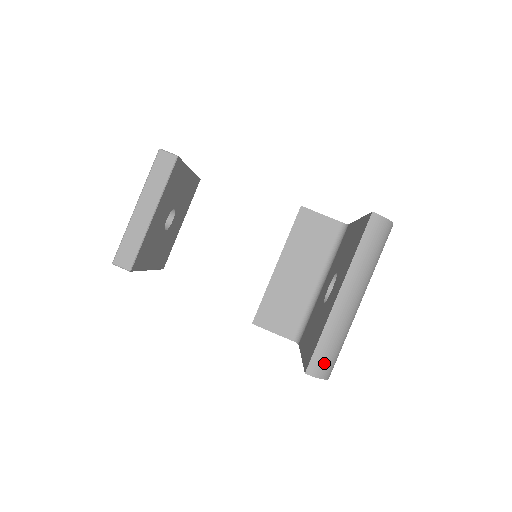
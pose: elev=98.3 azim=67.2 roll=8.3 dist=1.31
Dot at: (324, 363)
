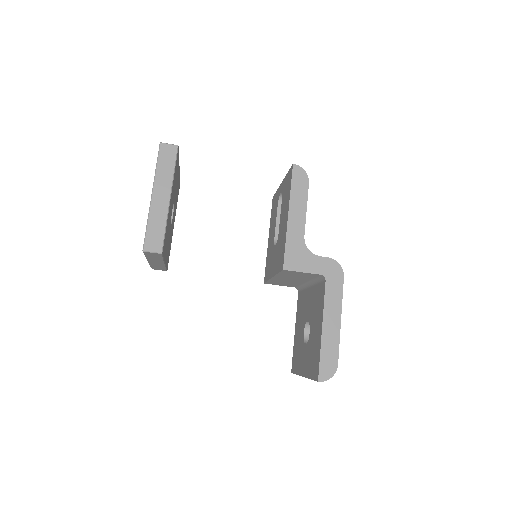
Dot at: occluded
